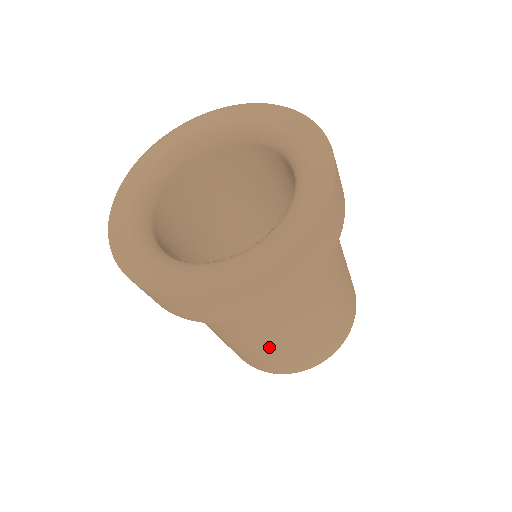
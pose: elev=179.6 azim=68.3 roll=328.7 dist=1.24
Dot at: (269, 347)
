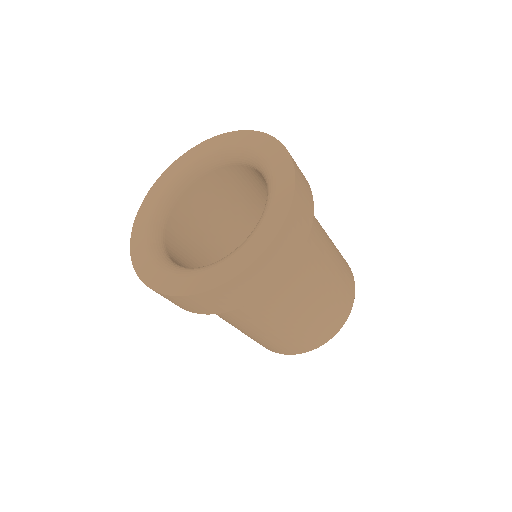
Dot at: occluded
